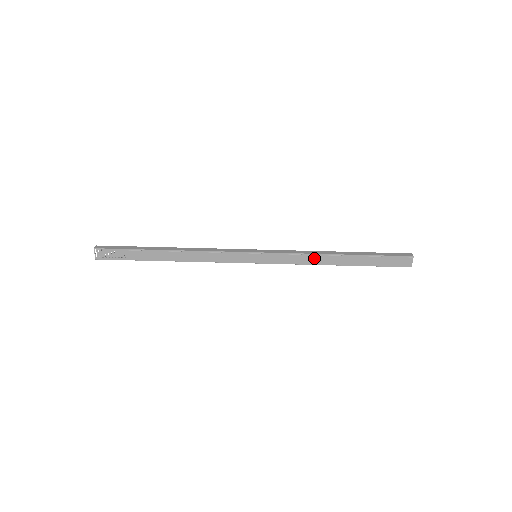
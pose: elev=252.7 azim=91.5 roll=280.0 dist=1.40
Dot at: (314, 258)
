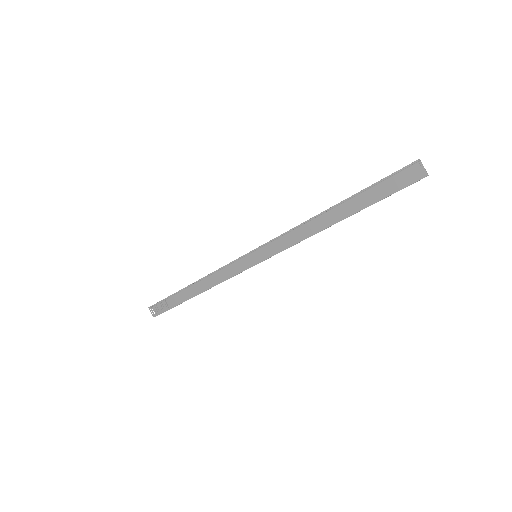
Dot at: (305, 229)
